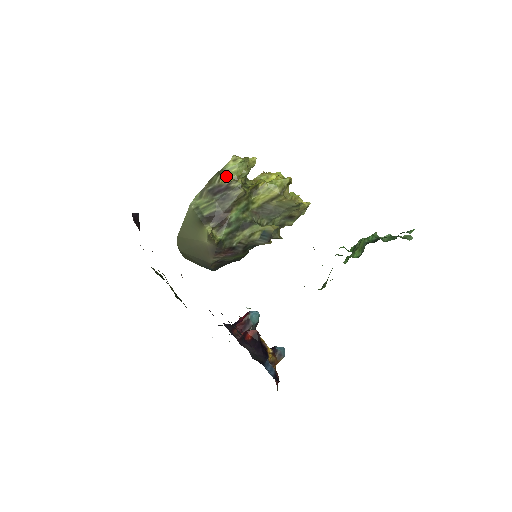
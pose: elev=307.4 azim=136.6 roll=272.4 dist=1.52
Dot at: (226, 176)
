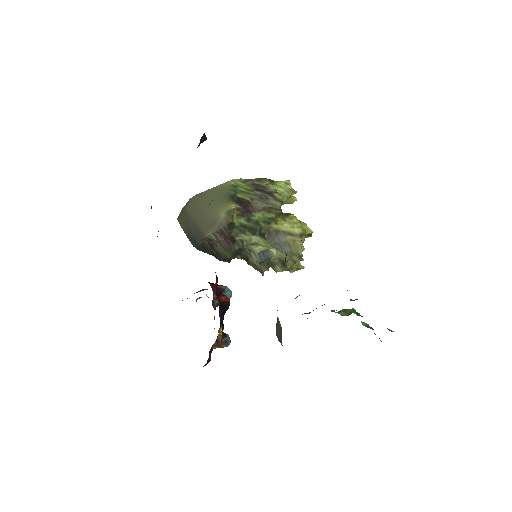
Dot at: occluded
